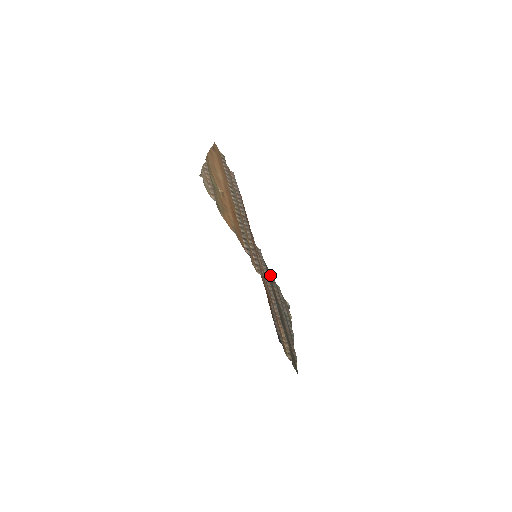
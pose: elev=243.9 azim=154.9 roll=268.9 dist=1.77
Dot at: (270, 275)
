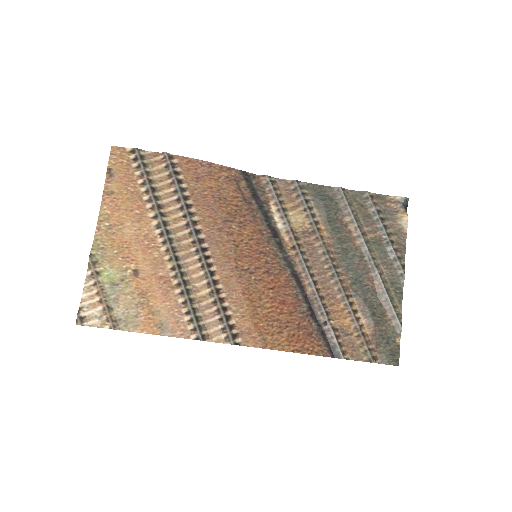
Dot at: (334, 198)
